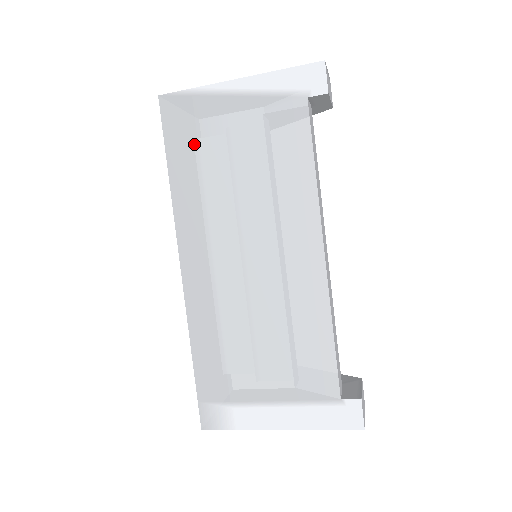
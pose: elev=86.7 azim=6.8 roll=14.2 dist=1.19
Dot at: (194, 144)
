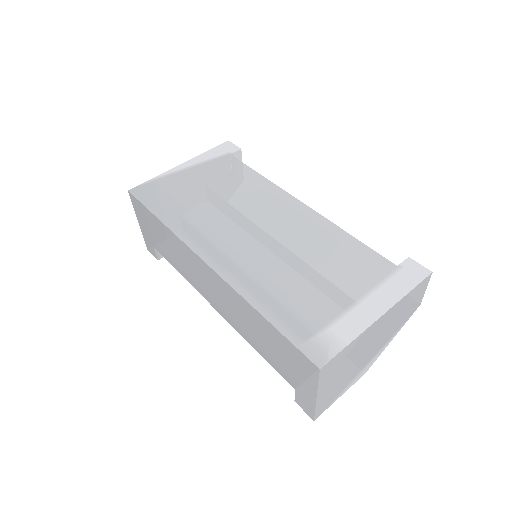
Dot at: (170, 199)
